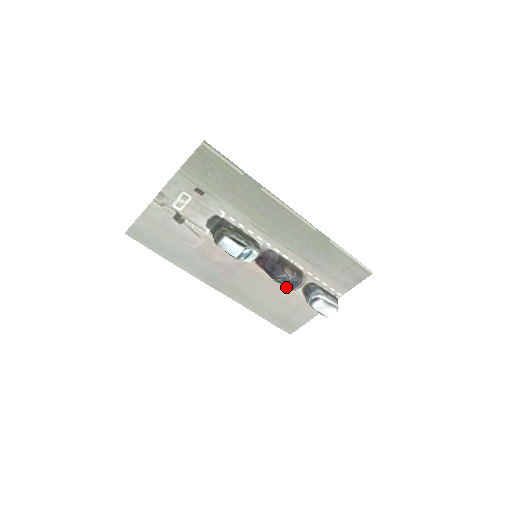
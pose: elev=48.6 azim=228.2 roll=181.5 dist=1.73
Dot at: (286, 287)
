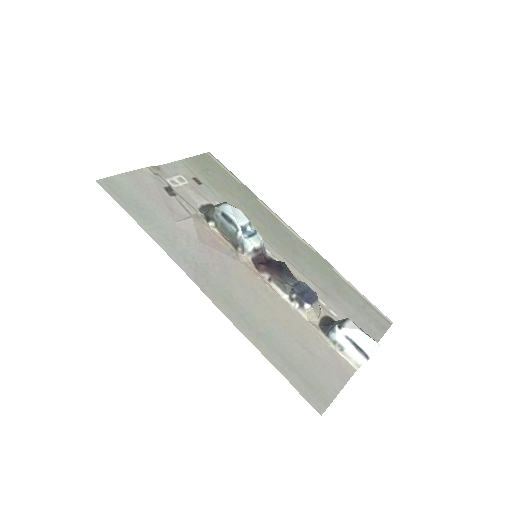
Dot at: (301, 297)
